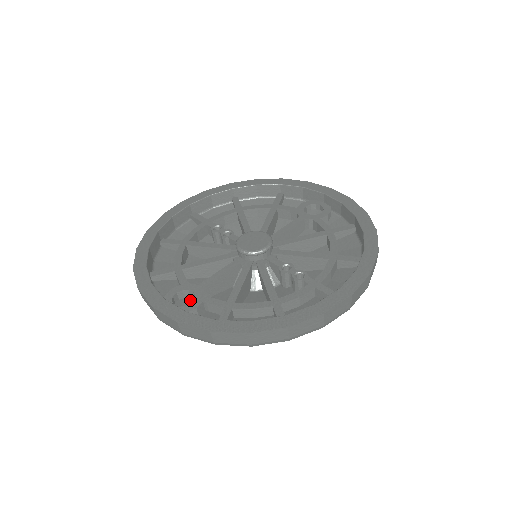
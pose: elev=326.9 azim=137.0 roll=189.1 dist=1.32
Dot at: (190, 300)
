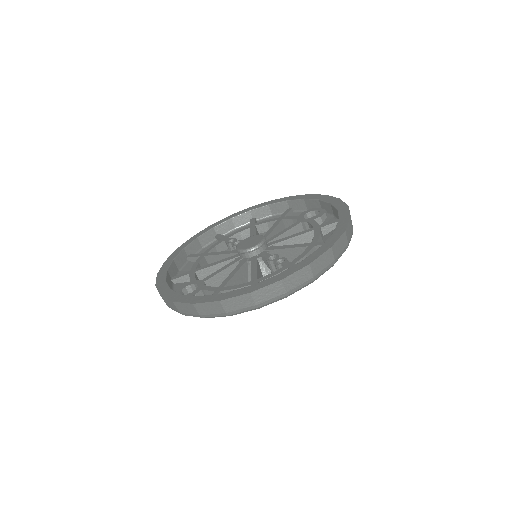
Dot at: occluded
